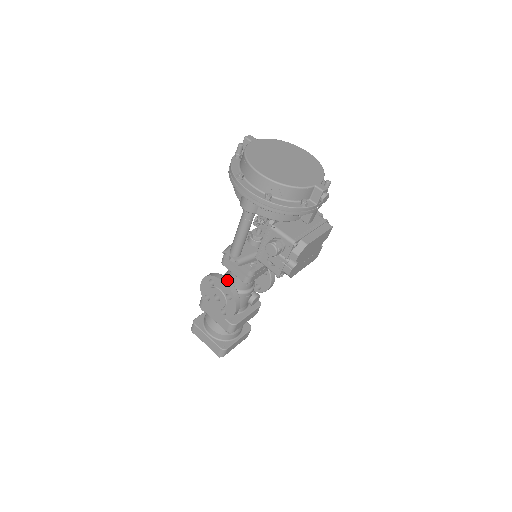
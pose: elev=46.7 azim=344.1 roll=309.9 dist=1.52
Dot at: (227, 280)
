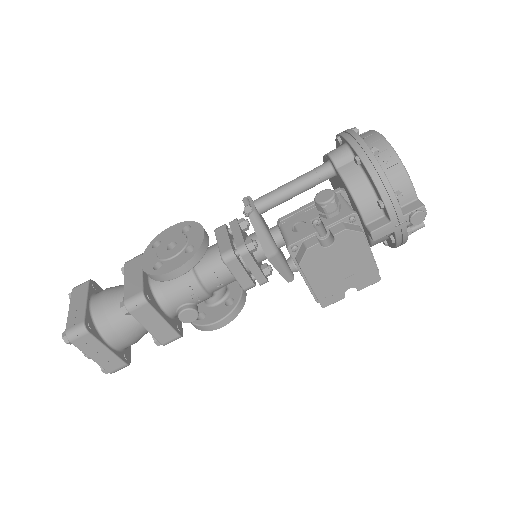
Dot at: (208, 236)
